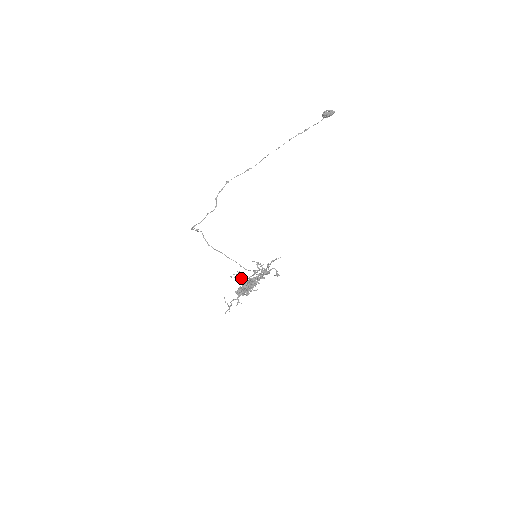
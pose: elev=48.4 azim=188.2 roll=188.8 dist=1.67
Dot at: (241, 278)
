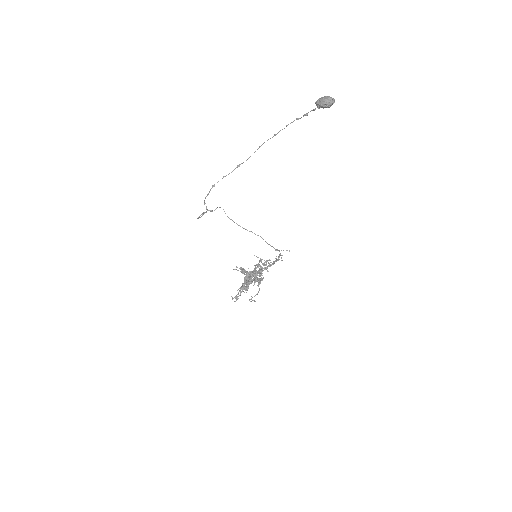
Dot at: (243, 273)
